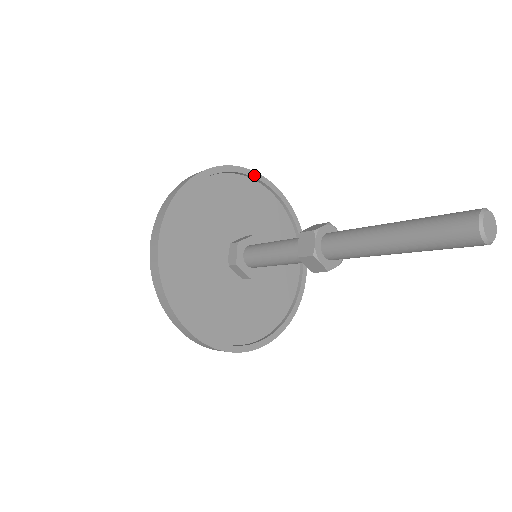
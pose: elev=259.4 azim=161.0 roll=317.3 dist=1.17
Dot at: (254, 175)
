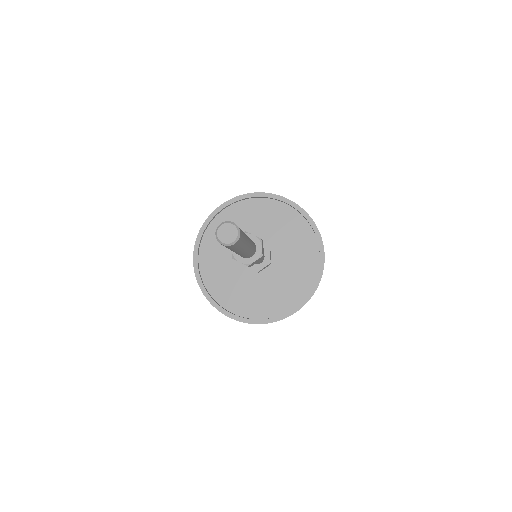
Dot at: (313, 226)
